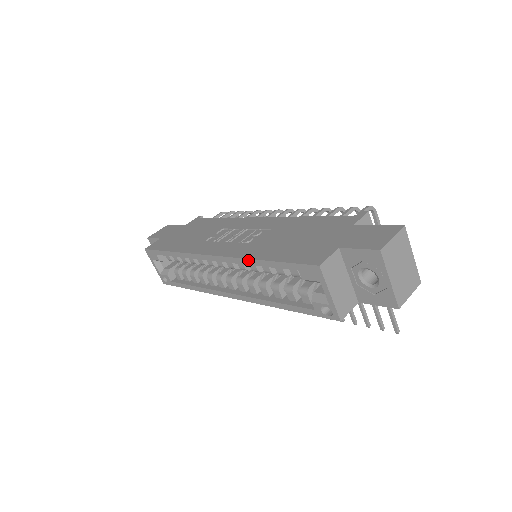
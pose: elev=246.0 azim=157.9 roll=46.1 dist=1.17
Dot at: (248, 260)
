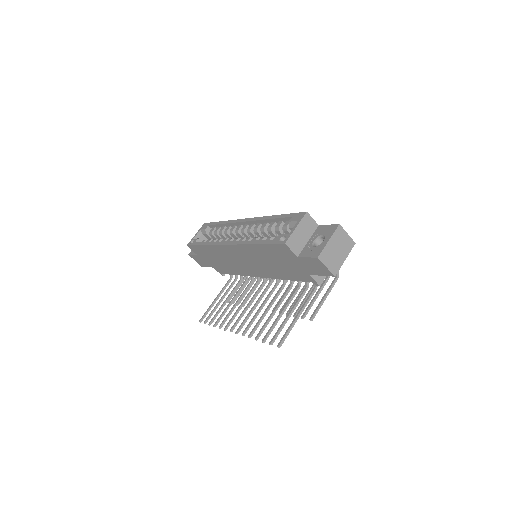
Dot at: (268, 216)
